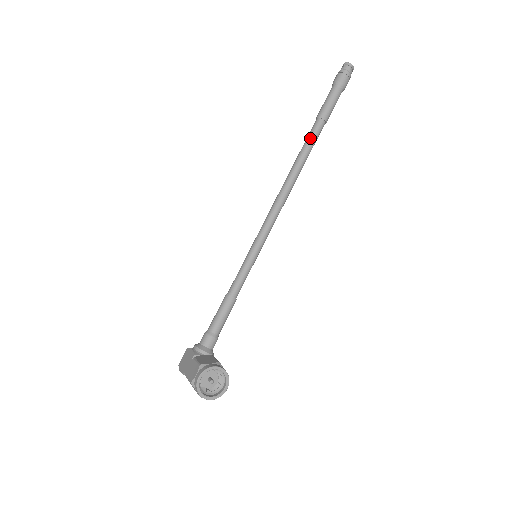
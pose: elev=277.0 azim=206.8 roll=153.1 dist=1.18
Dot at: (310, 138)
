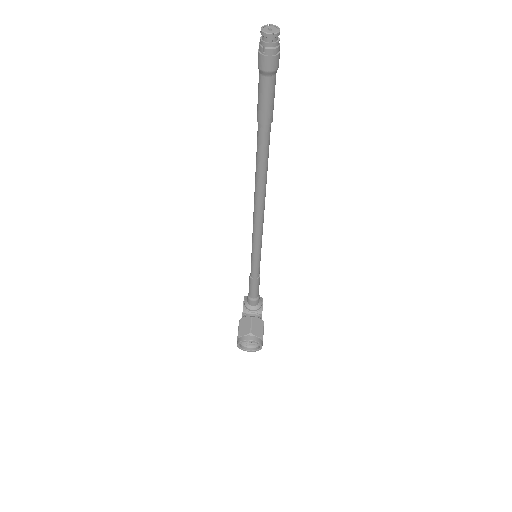
Dot at: (258, 148)
